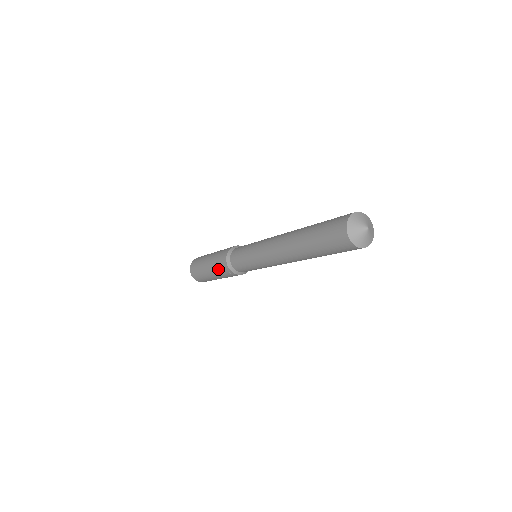
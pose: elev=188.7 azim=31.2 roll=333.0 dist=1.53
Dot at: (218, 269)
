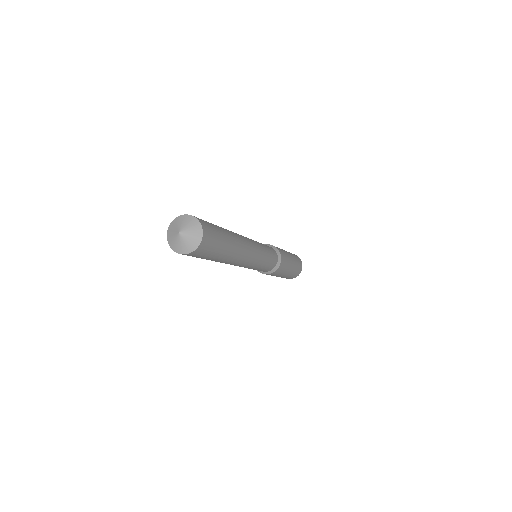
Dot at: occluded
